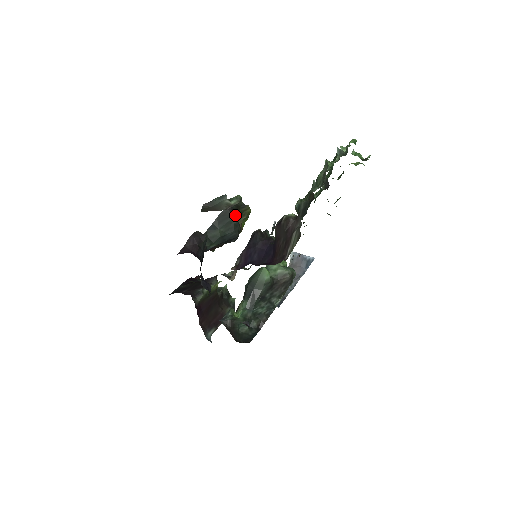
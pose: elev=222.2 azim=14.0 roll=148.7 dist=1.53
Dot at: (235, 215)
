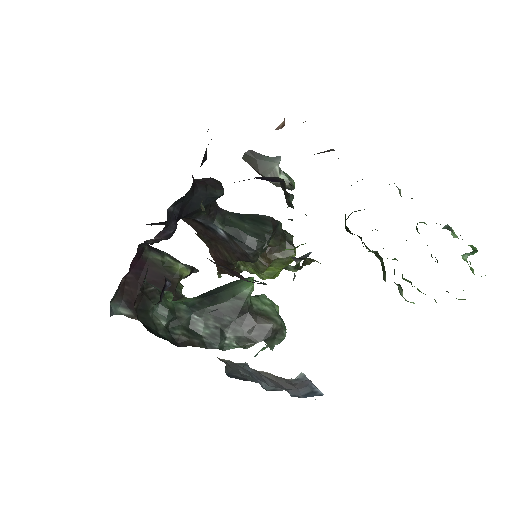
Dot at: (274, 240)
